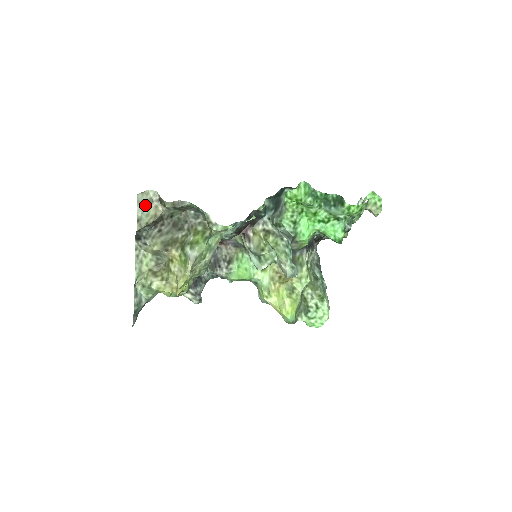
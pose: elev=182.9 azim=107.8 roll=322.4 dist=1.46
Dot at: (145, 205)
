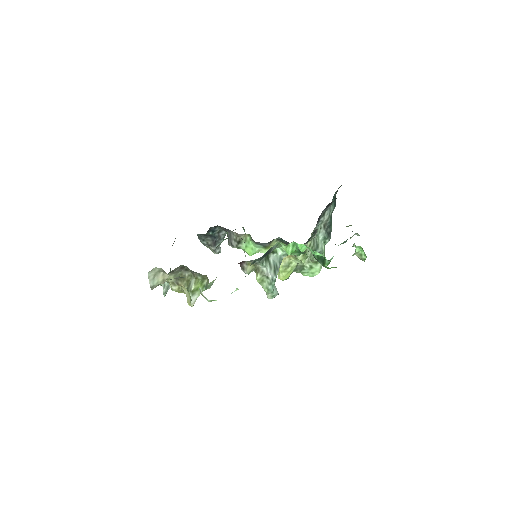
Dot at: (154, 277)
